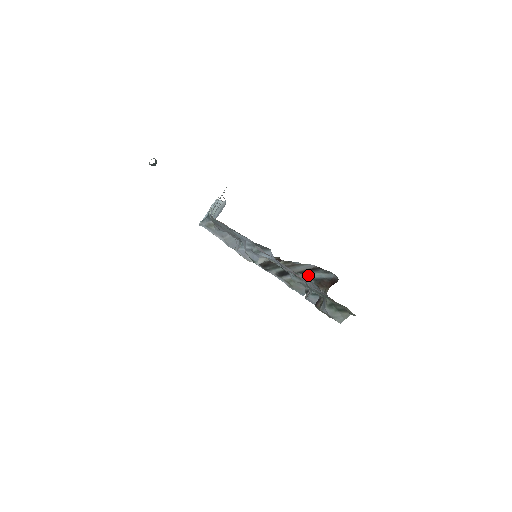
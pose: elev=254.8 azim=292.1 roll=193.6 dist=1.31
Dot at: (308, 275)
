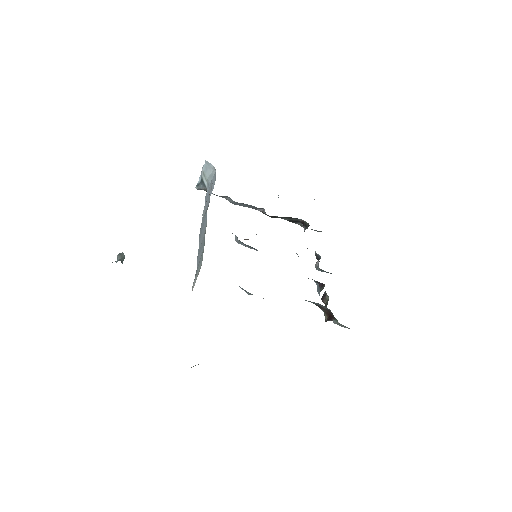
Dot at: occluded
